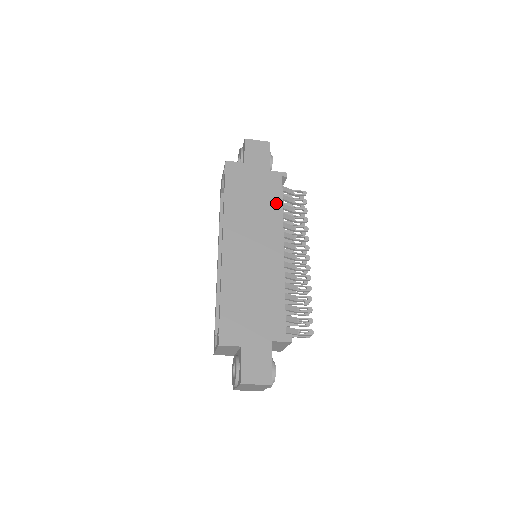
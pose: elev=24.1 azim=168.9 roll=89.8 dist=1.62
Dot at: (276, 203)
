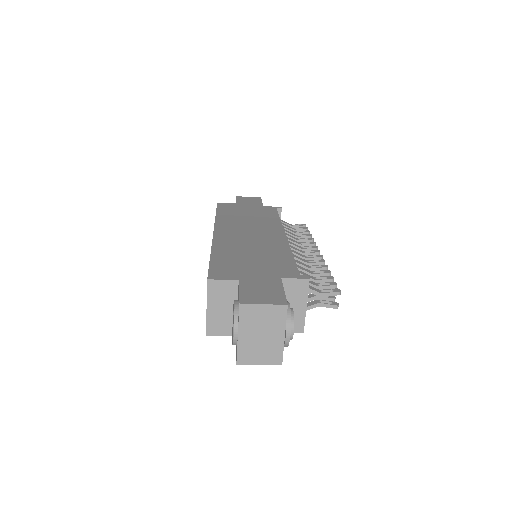
Dot at: (272, 217)
